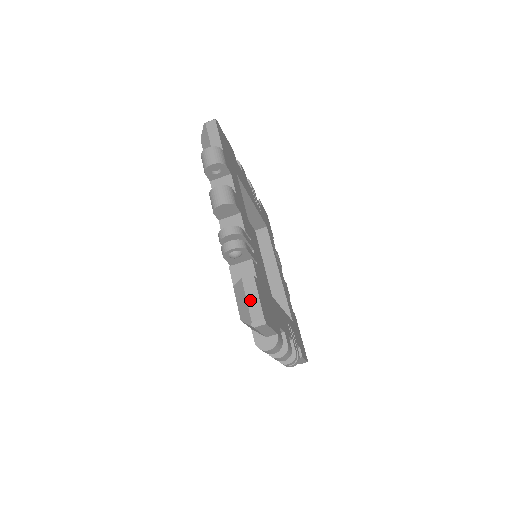
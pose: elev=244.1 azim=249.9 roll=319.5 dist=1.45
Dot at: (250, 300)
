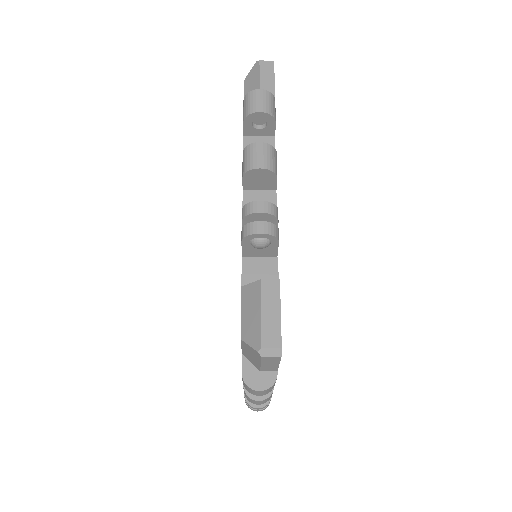
Dot at: (266, 314)
